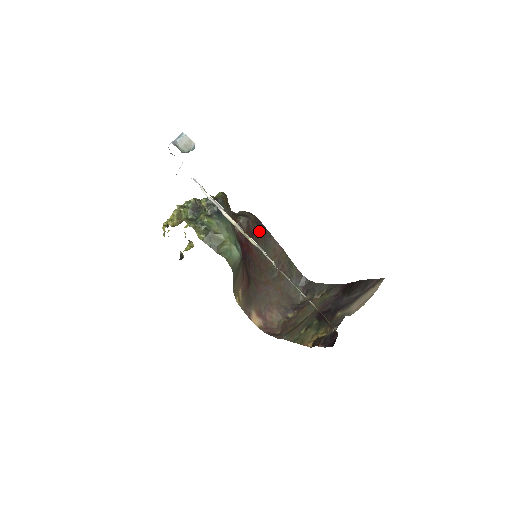
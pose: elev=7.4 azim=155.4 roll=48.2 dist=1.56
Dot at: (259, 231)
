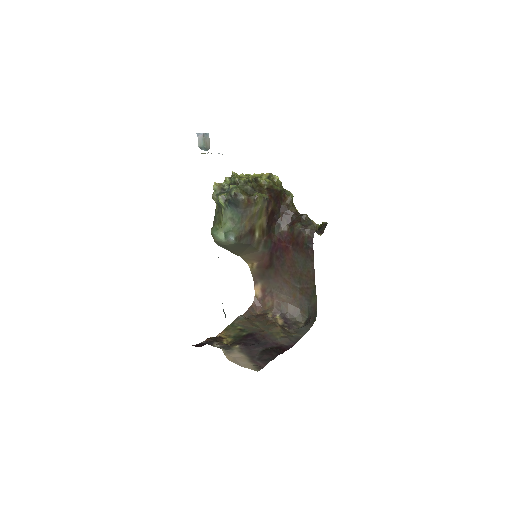
Dot at: (306, 248)
